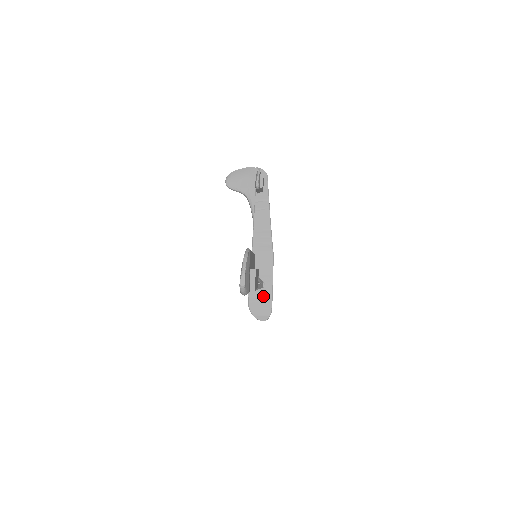
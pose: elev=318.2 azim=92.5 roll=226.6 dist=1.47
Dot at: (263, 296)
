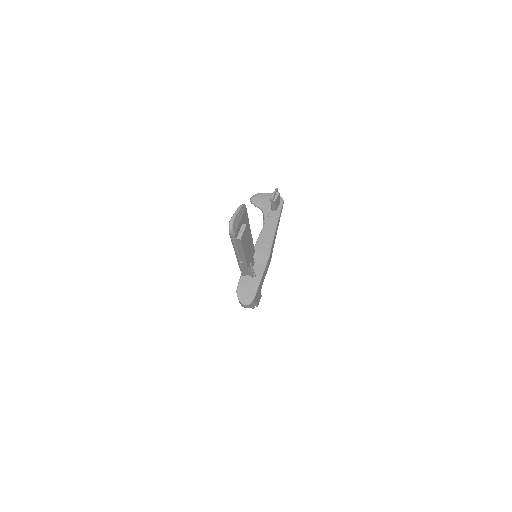
Dot at: (251, 284)
